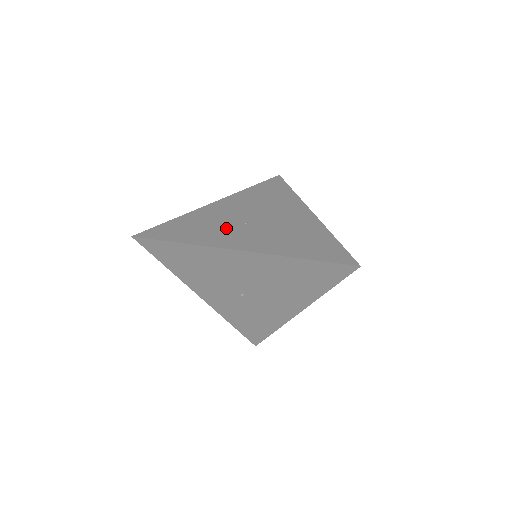
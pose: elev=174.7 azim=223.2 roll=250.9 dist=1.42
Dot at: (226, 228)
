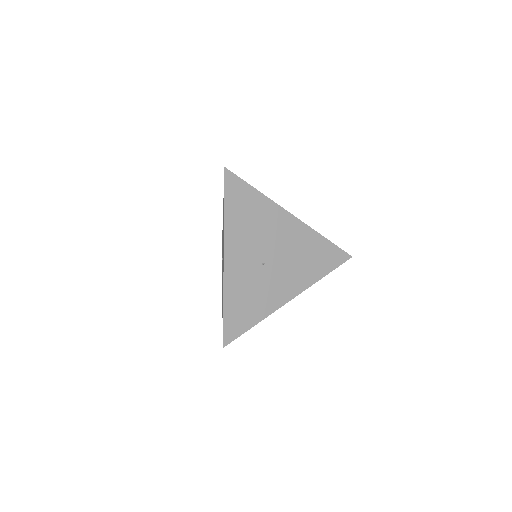
Dot at: occluded
